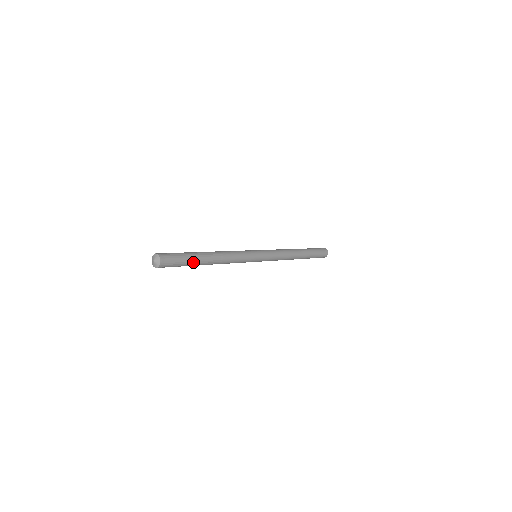
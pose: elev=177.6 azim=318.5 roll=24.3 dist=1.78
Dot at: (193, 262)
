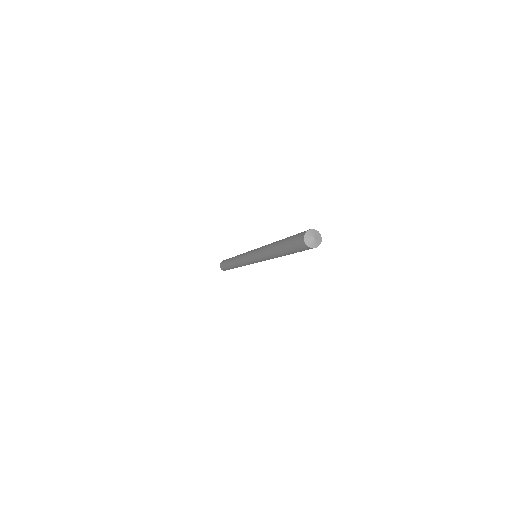
Dot at: occluded
